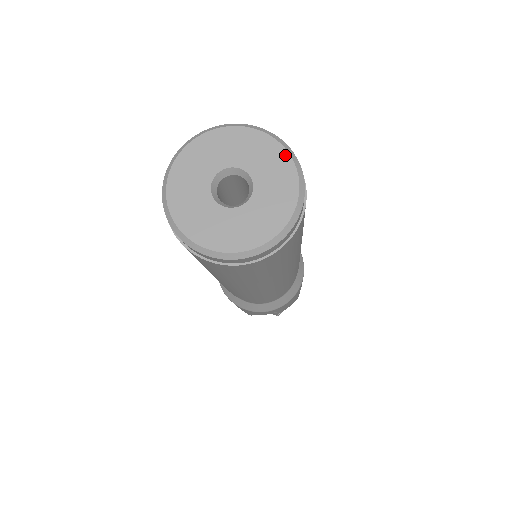
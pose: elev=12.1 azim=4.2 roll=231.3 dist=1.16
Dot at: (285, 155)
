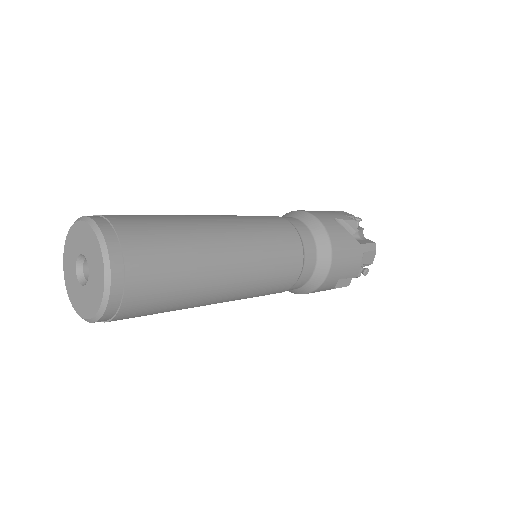
Dot at: (101, 295)
